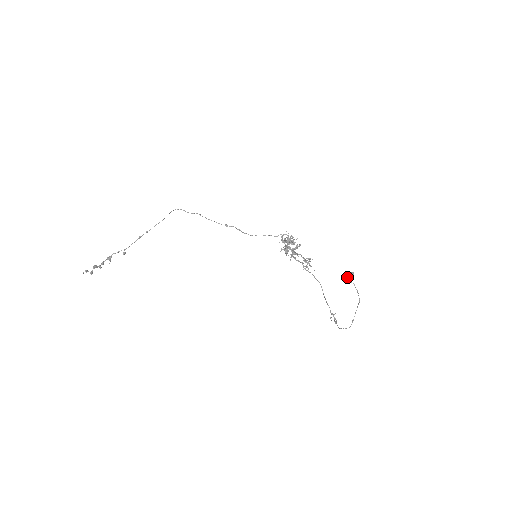
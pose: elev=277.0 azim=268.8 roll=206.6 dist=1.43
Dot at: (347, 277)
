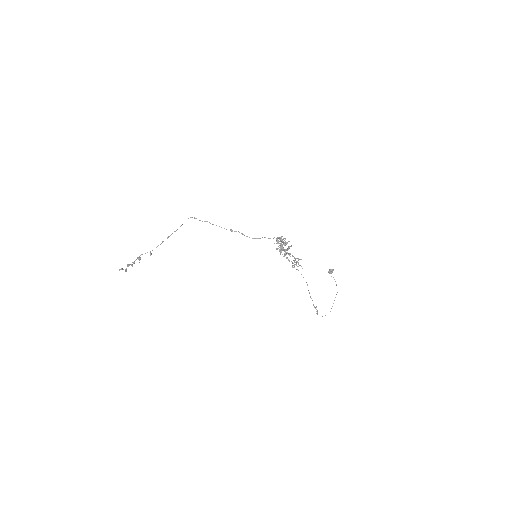
Dot at: (328, 272)
